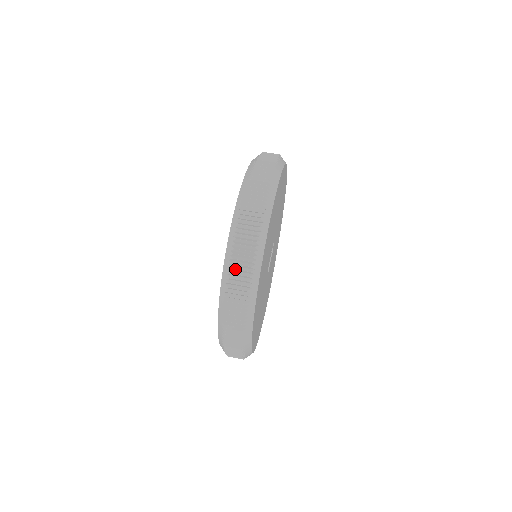
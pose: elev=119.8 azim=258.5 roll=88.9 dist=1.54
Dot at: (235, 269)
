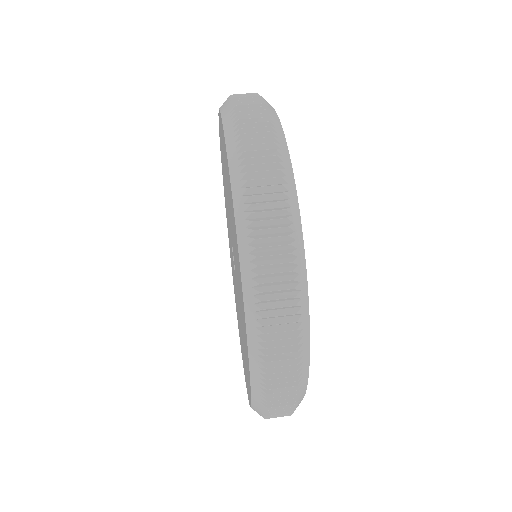
Dot at: (273, 393)
